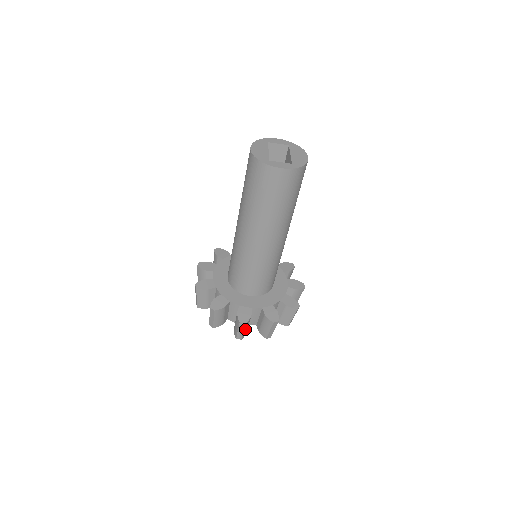
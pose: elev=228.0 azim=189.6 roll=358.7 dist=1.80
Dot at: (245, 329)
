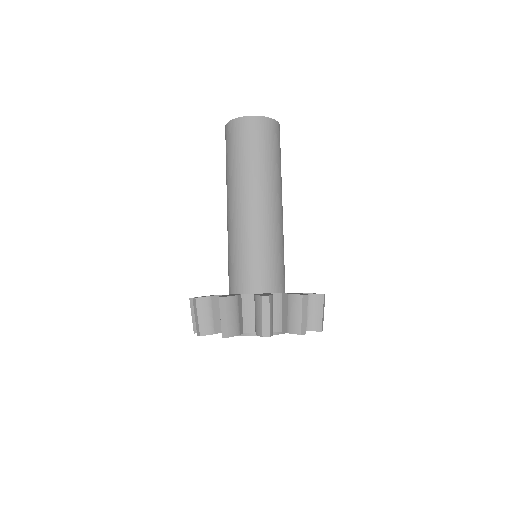
Dot at: (201, 315)
